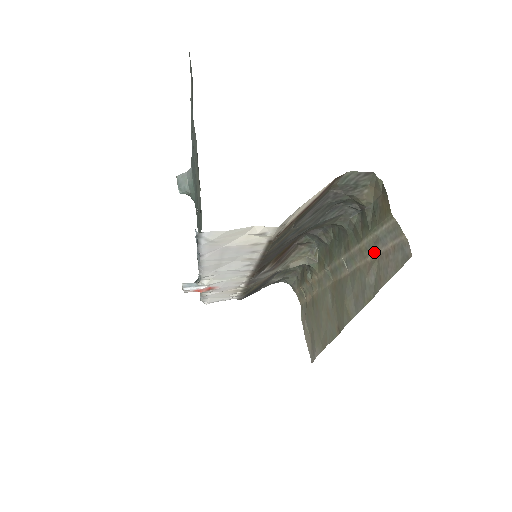
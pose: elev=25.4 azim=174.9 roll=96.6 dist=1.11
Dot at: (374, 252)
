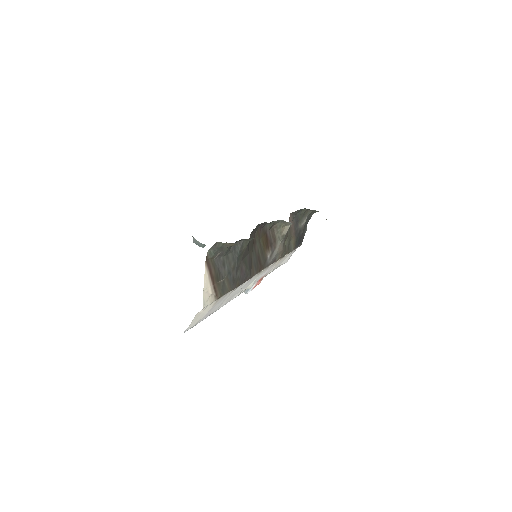
Dot at: occluded
